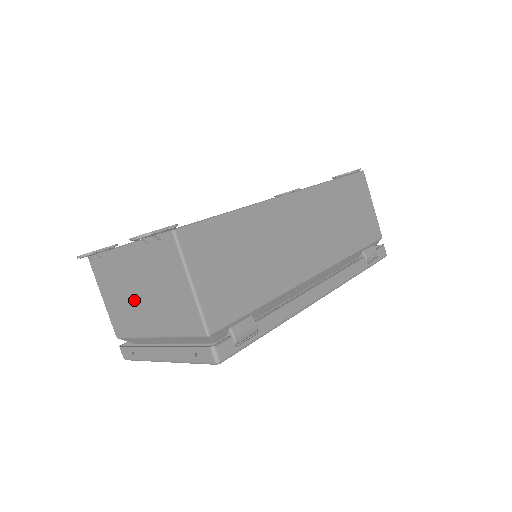
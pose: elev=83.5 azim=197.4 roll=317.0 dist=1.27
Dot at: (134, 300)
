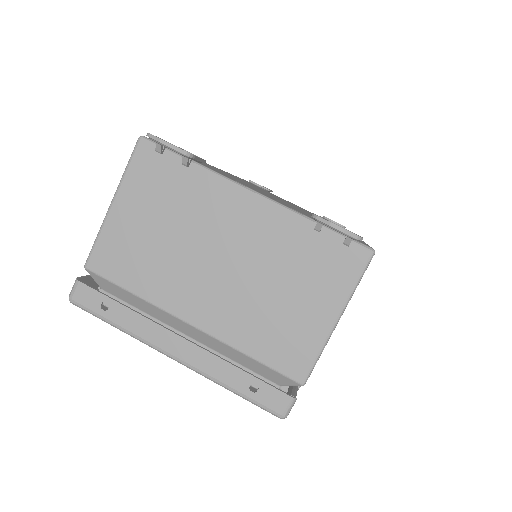
Dot at: (194, 258)
